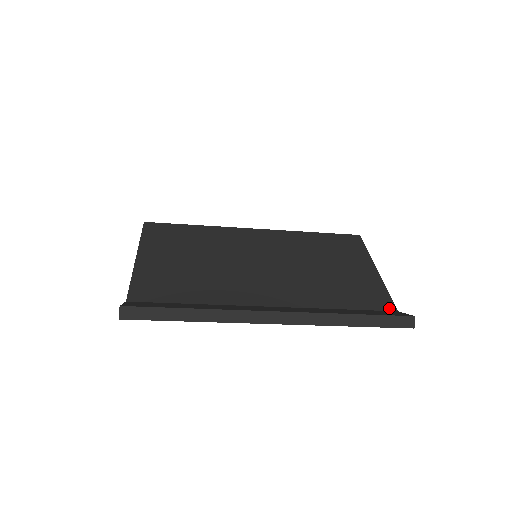
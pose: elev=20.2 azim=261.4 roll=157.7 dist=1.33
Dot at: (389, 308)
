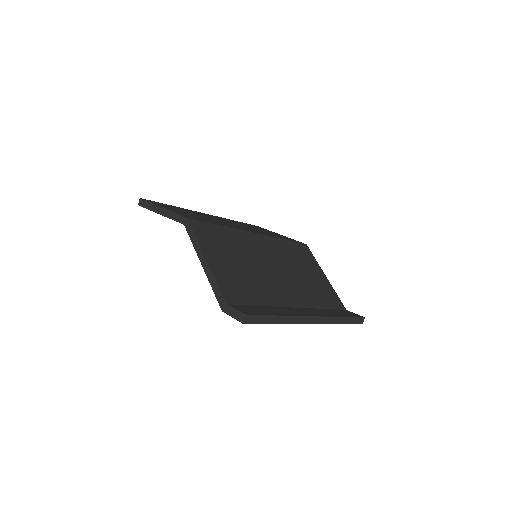
Dot at: (343, 308)
